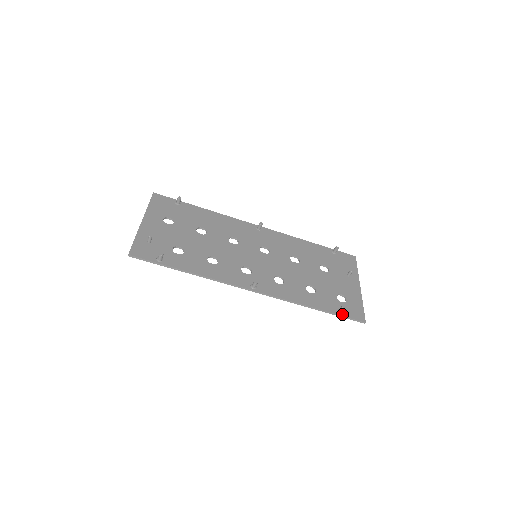
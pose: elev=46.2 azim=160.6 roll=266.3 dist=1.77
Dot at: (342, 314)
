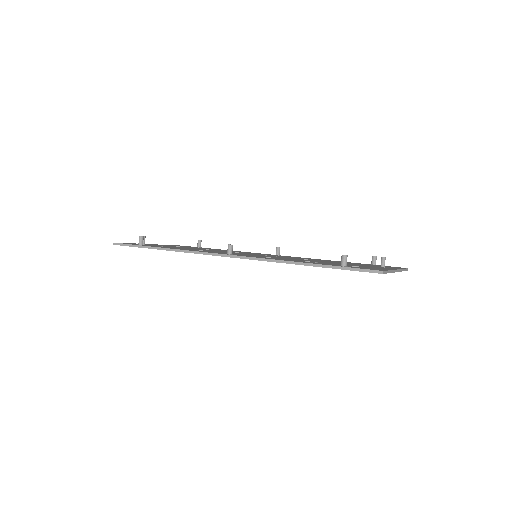
Dot at: (345, 266)
